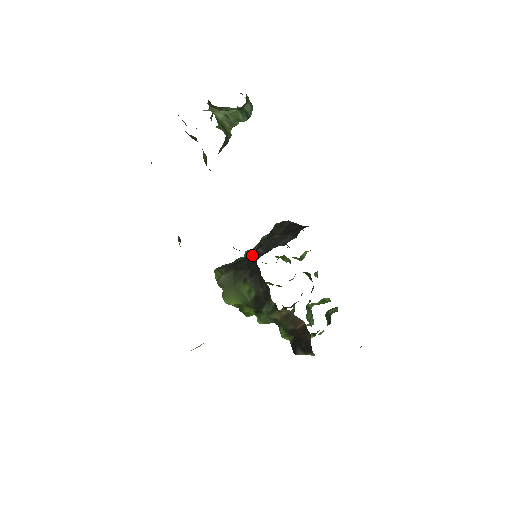
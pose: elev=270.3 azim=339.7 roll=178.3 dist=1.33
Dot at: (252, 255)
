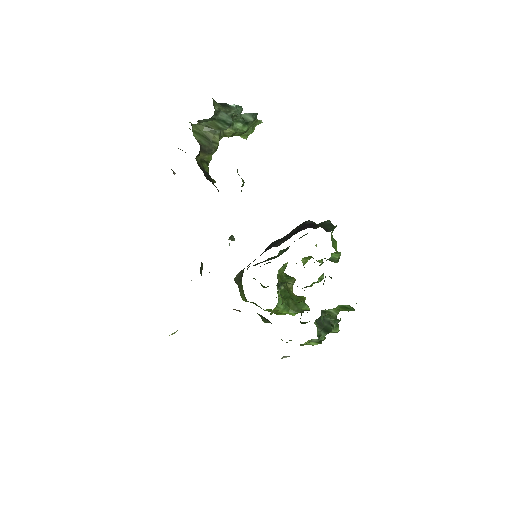
Dot at: (260, 255)
